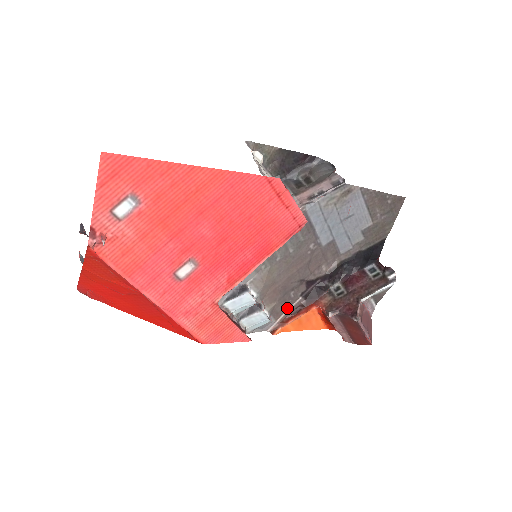
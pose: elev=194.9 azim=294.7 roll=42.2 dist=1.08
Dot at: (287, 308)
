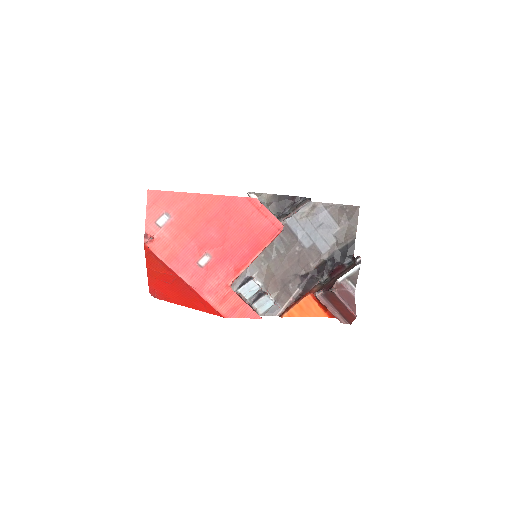
Dot at: (289, 297)
